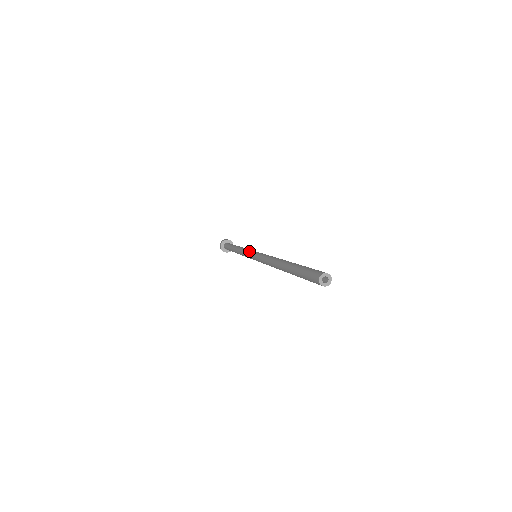
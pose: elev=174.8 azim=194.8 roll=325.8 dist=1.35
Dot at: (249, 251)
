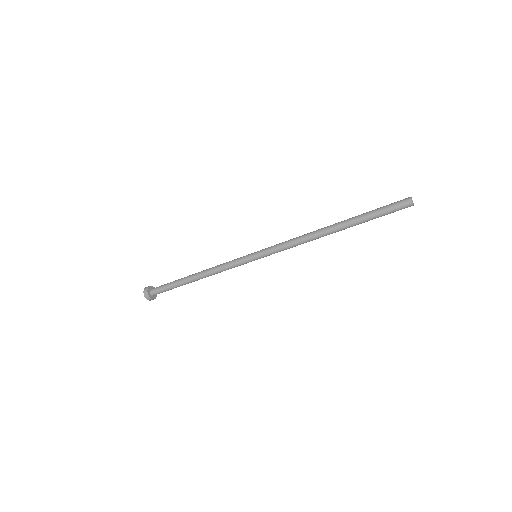
Dot at: (243, 256)
